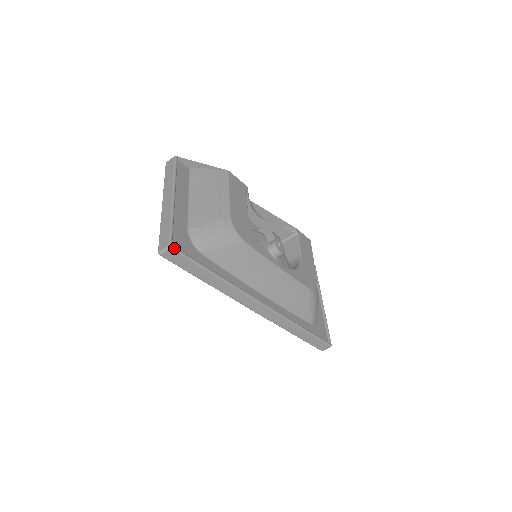
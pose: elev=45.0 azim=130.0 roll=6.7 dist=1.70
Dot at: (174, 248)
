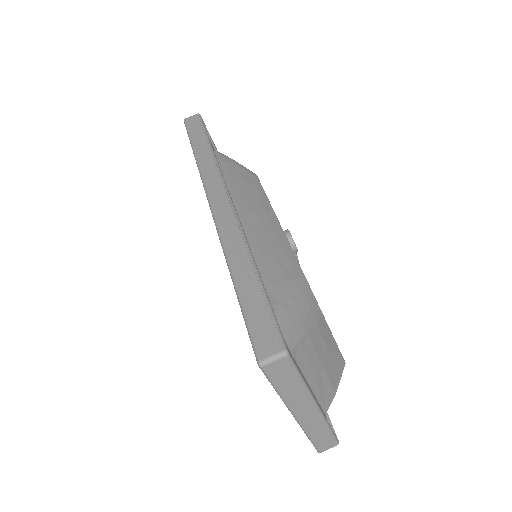
Dot at: (200, 116)
